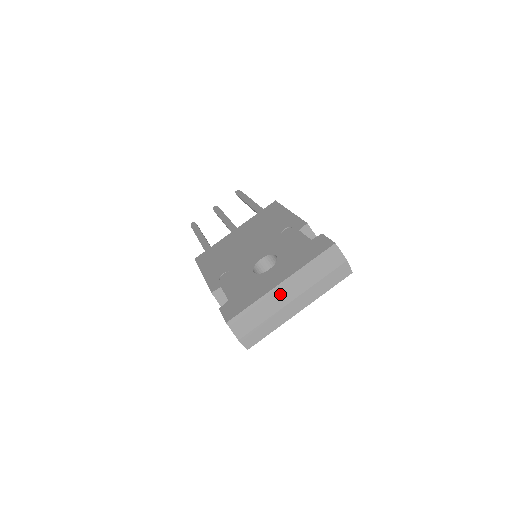
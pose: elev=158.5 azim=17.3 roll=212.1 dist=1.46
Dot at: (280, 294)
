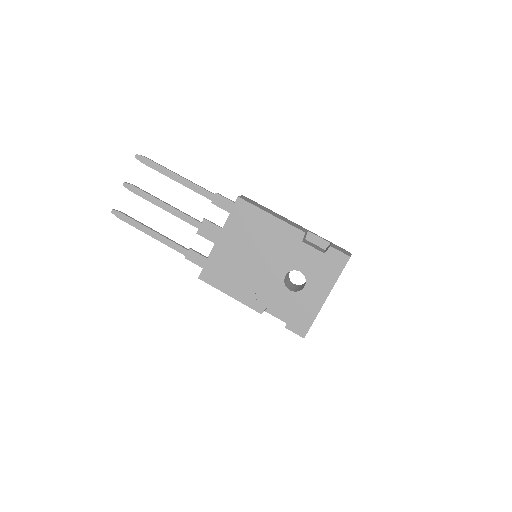
Dot at: occluded
